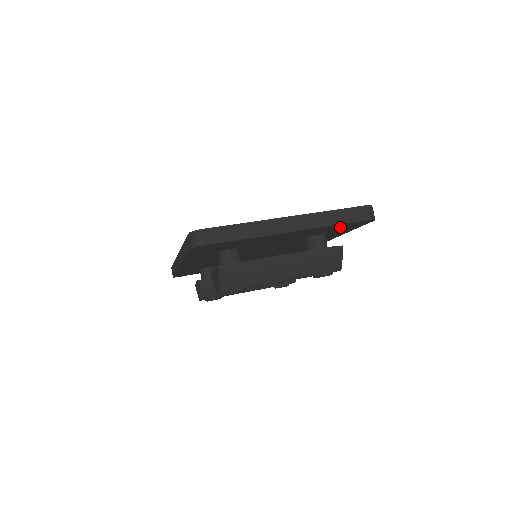
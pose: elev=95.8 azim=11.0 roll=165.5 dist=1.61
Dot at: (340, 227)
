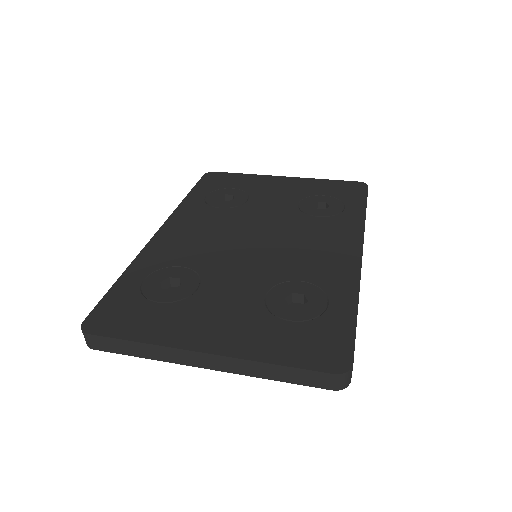
Dot at: occluded
